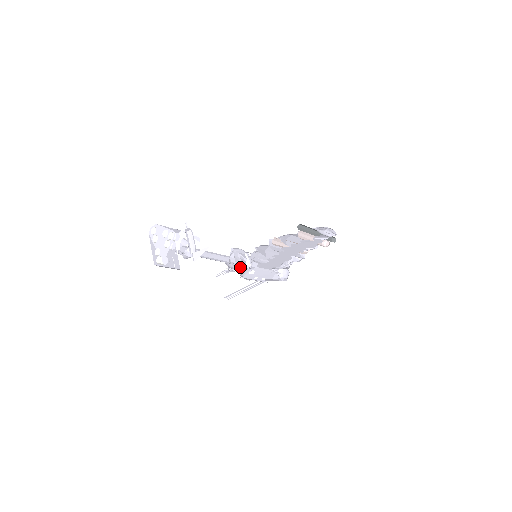
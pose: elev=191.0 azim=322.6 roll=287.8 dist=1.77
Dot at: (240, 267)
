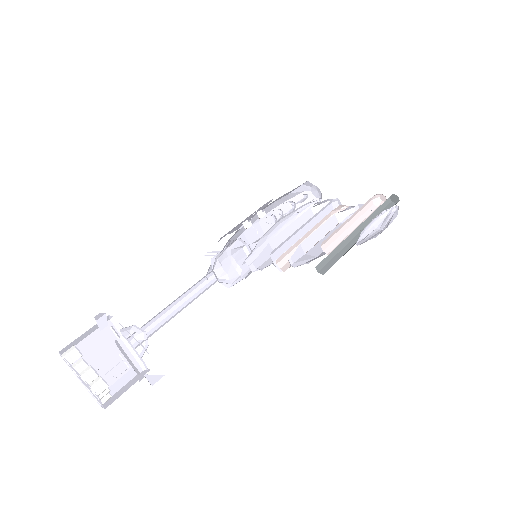
Dot at: (235, 275)
